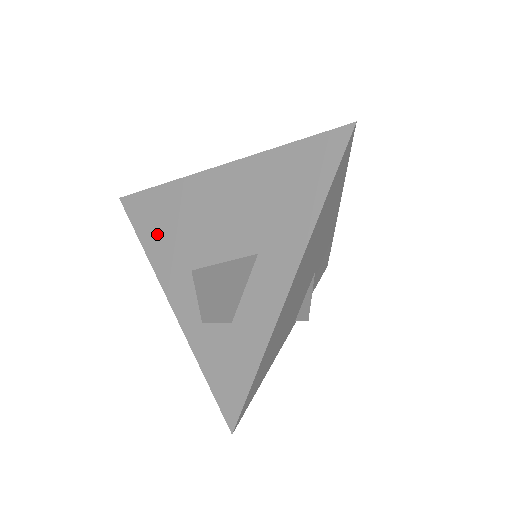
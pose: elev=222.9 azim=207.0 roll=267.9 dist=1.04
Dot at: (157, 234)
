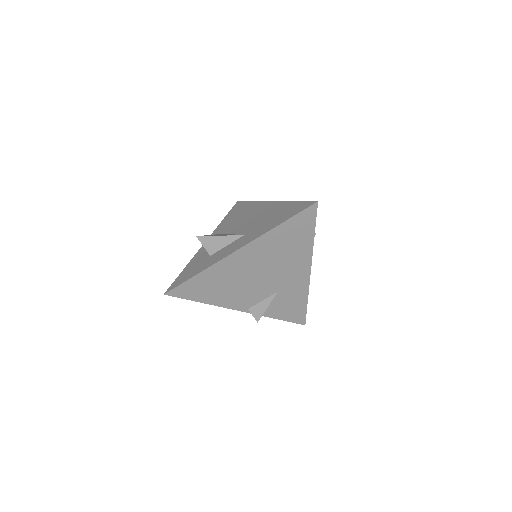
Dot at: (231, 217)
